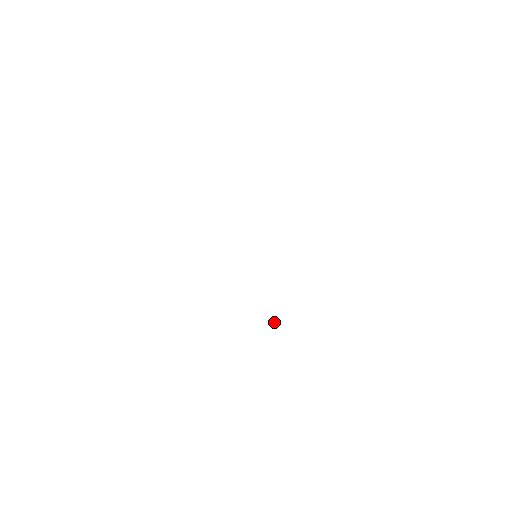
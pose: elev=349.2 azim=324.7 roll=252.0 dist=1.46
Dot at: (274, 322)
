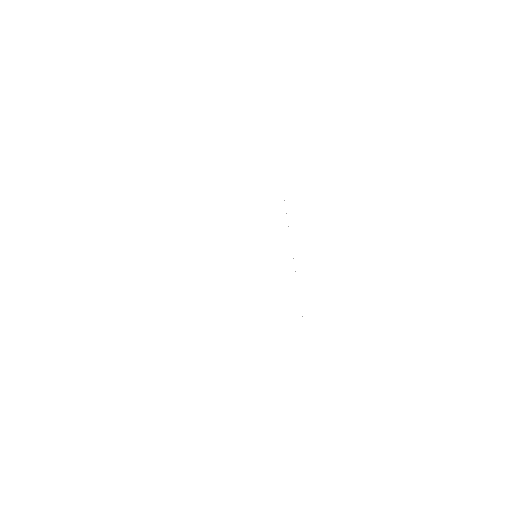
Dot at: occluded
